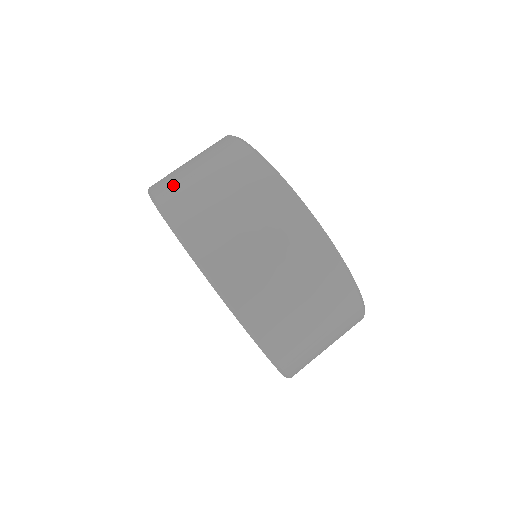
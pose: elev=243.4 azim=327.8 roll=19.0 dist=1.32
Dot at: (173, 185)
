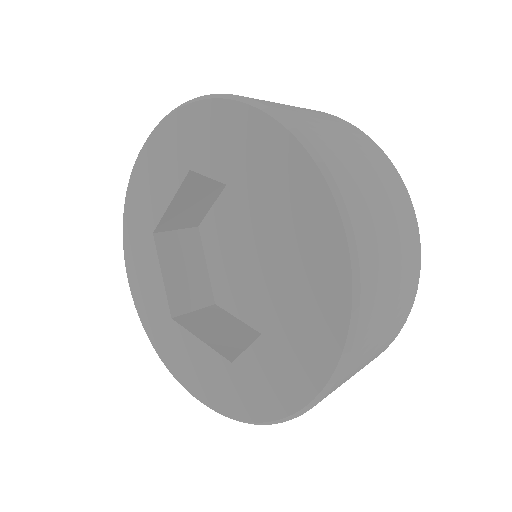
Dot at: (298, 116)
